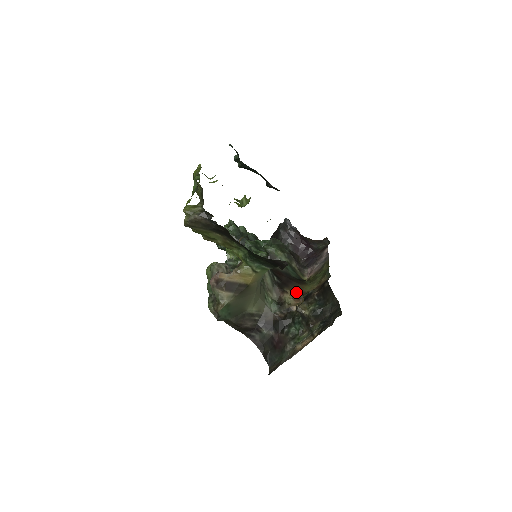
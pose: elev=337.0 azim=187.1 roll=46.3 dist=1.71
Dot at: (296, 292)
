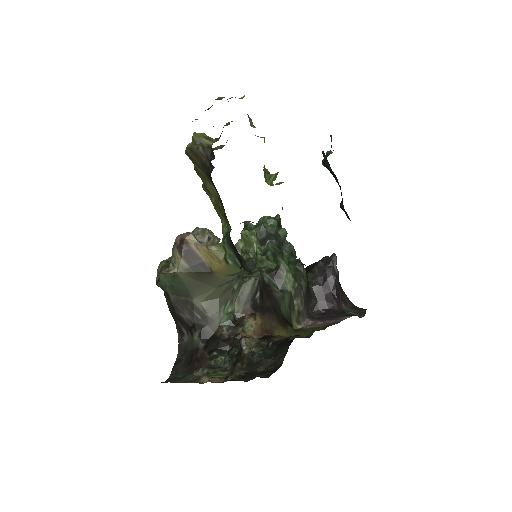
Dot at: (265, 326)
